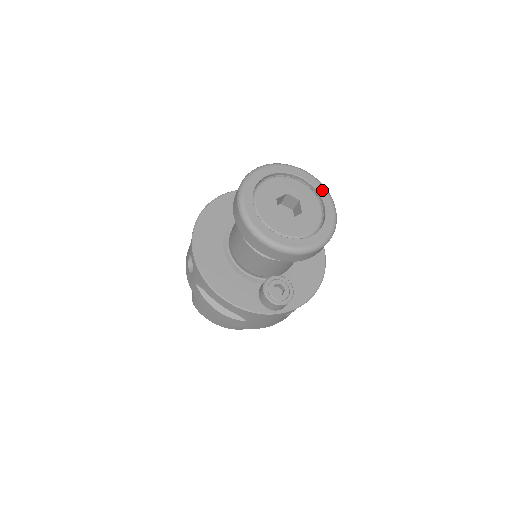
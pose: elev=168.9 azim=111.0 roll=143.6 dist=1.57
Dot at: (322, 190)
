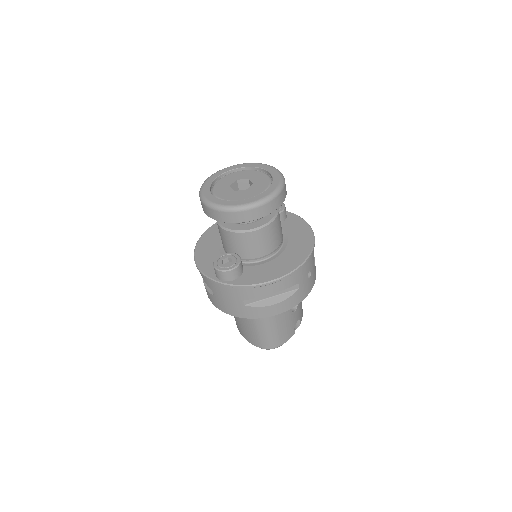
Dot at: (277, 181)
